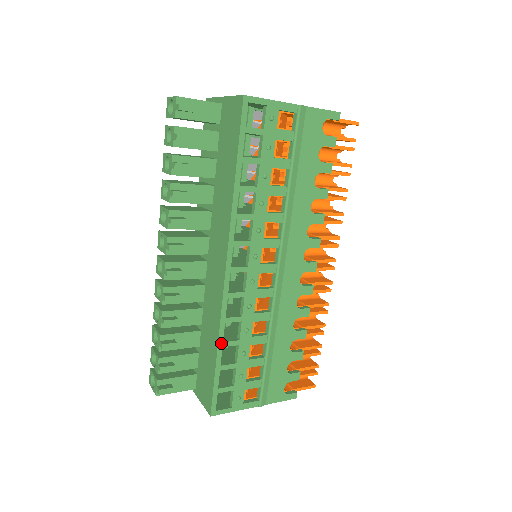
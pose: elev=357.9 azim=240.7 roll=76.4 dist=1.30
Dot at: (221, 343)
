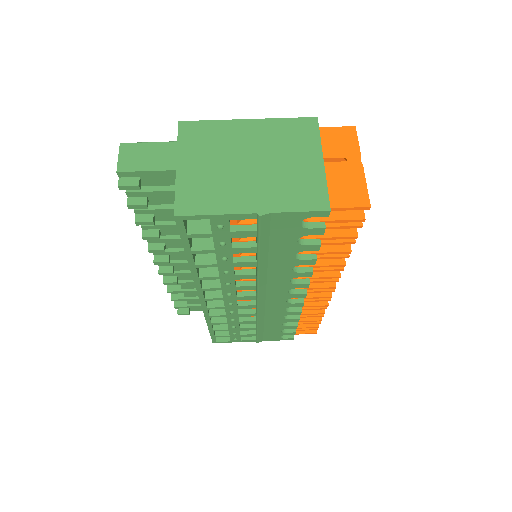
Dot at: (210, 323)
